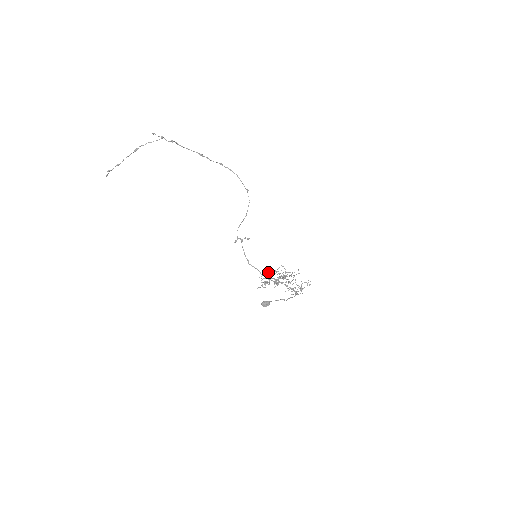
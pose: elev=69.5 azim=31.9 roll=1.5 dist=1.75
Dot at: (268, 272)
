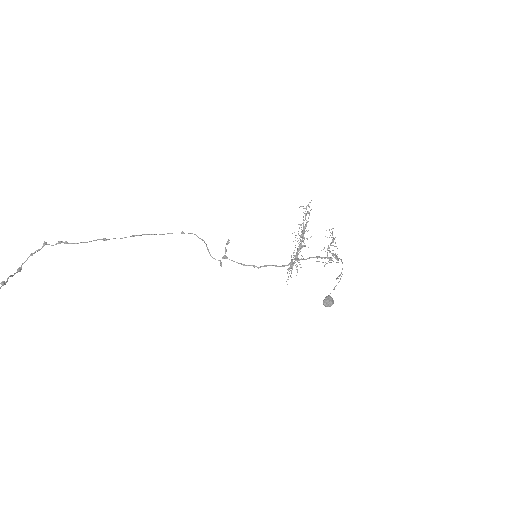
Dot at: occluded
